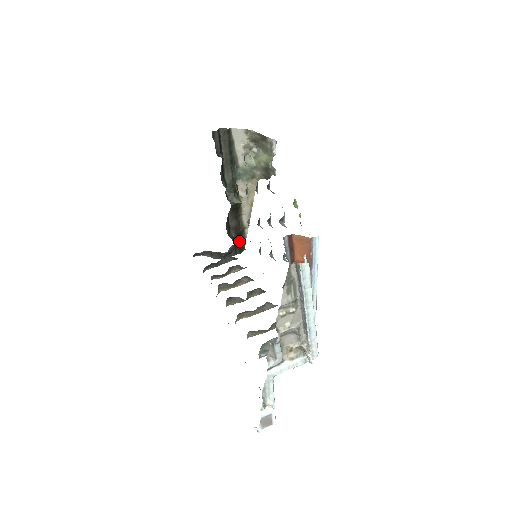
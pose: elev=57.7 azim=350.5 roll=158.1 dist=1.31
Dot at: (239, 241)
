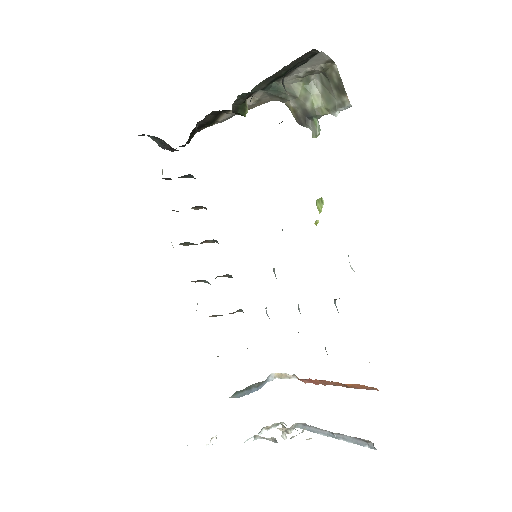
Dot at: (195, 128)
